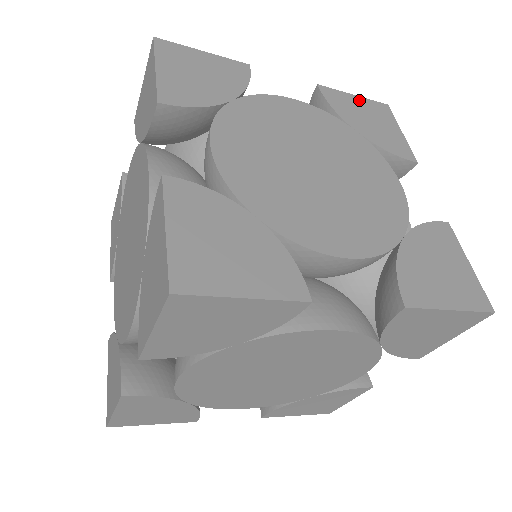
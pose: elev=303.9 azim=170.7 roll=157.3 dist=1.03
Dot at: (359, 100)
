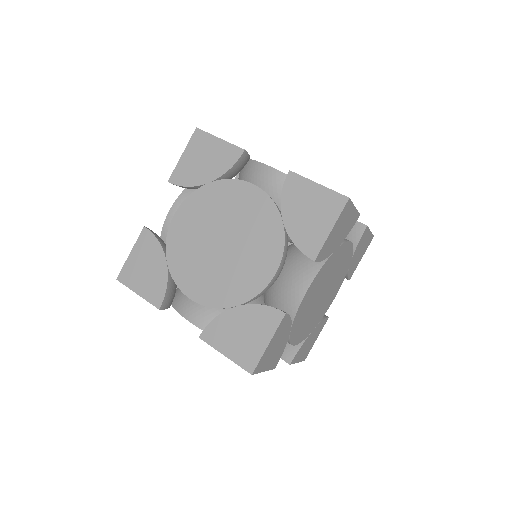
Dot at: occluded
